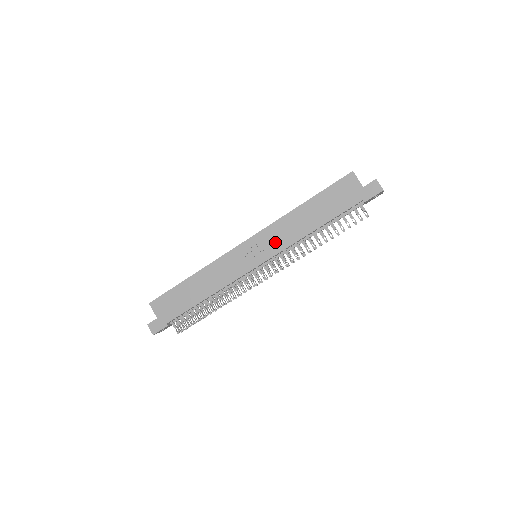
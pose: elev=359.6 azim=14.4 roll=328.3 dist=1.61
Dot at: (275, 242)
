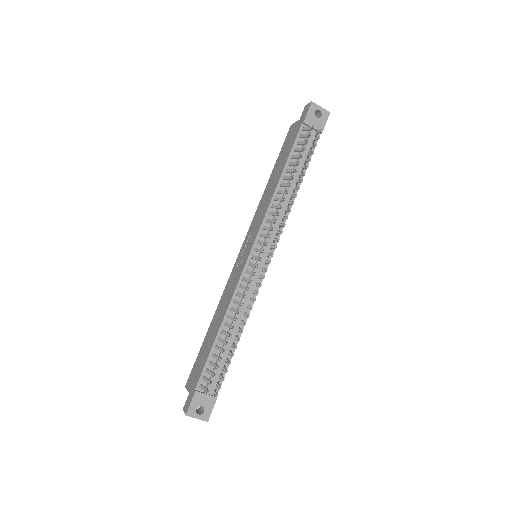
Dot at: (257, 223)
